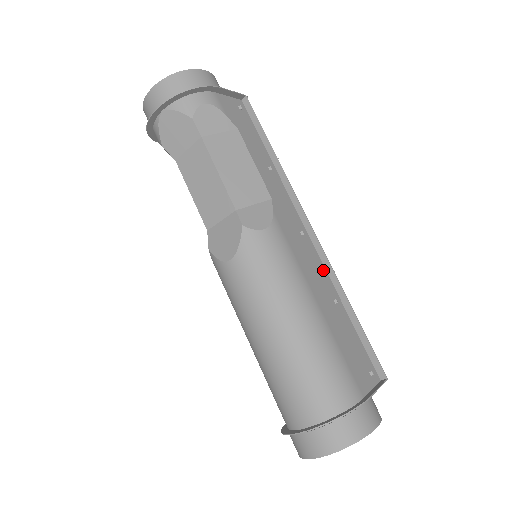
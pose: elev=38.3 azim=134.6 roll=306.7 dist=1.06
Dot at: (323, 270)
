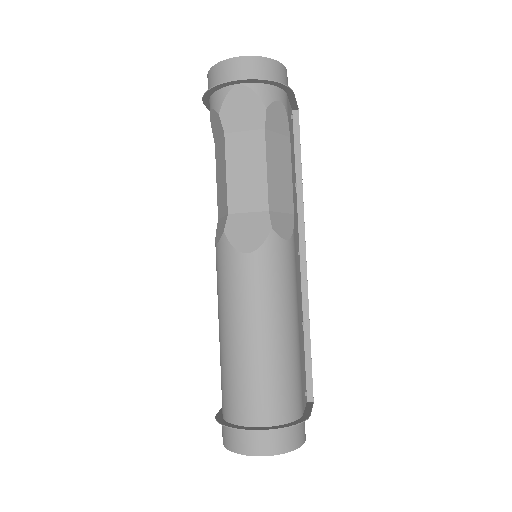
Dot at: (301, 292)
